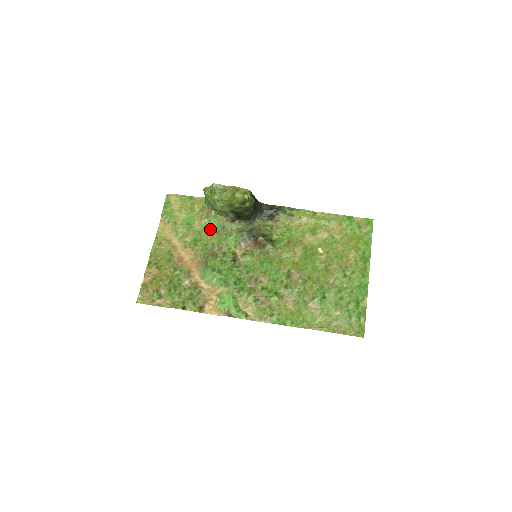
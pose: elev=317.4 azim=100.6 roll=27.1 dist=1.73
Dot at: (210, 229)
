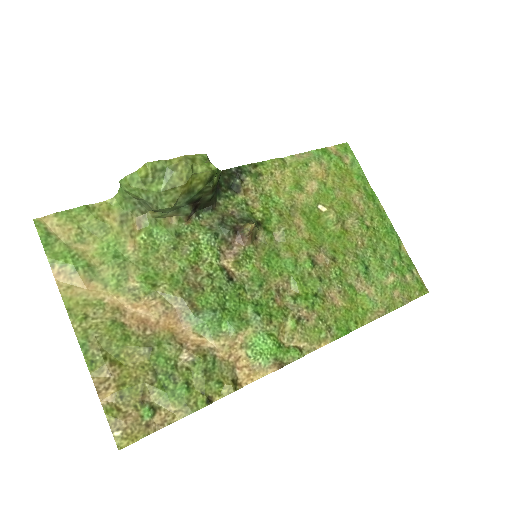
Dot at: (159, 248)
